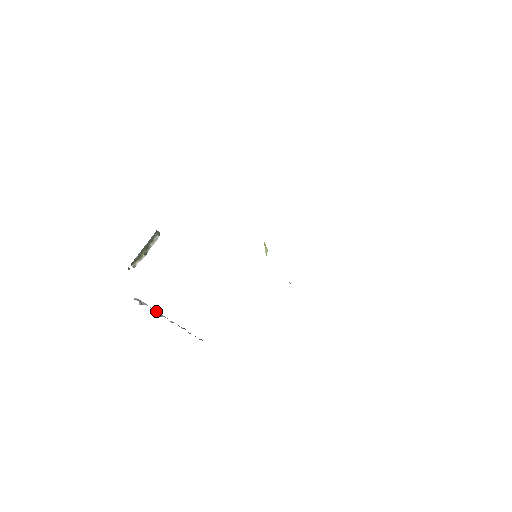
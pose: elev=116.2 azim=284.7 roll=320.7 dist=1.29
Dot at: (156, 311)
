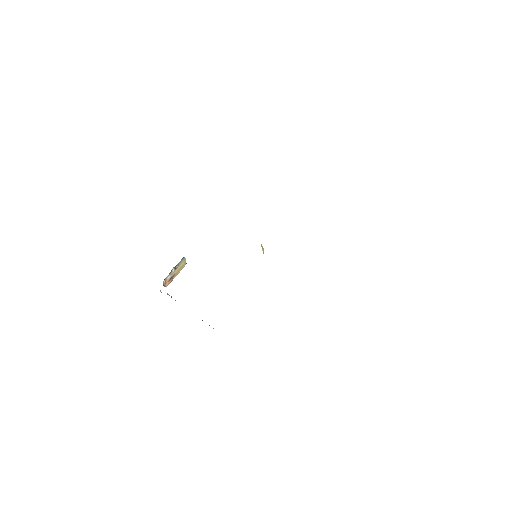
Dot at: occluded
